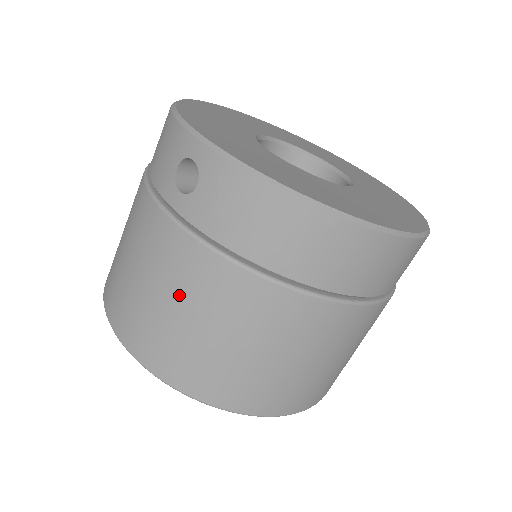
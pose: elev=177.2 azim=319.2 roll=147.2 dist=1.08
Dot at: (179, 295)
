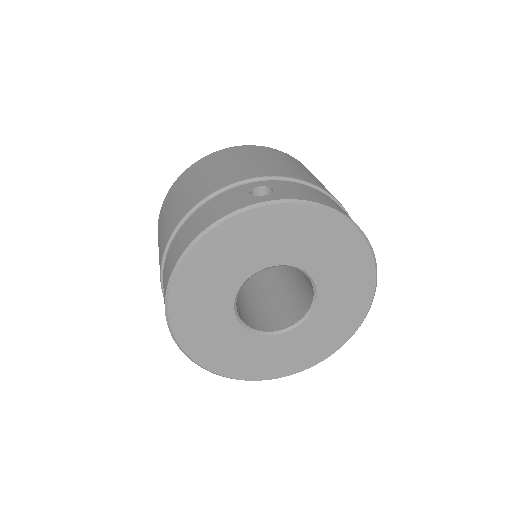
Dot at: occluded
